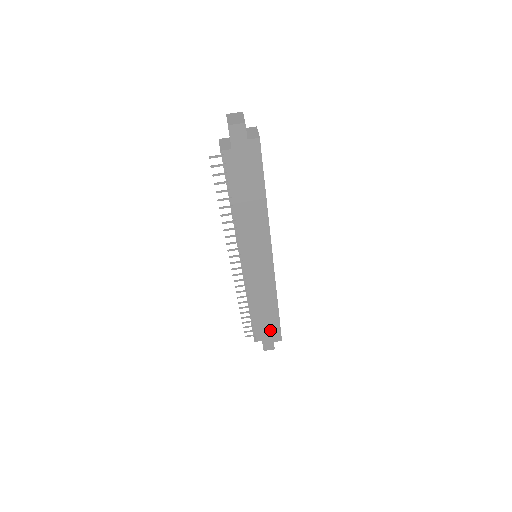
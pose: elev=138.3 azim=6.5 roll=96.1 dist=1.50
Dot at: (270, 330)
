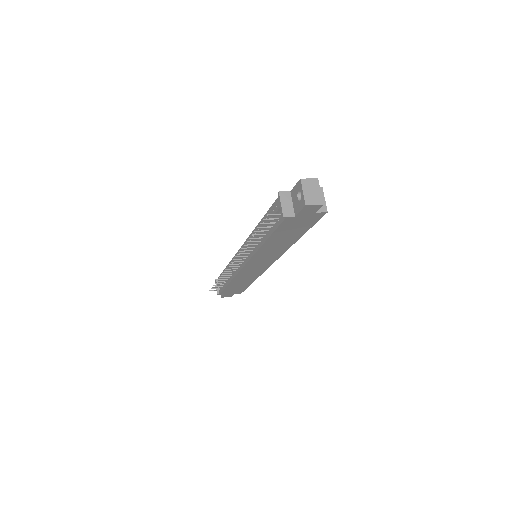
Dot at: (236, 290)
